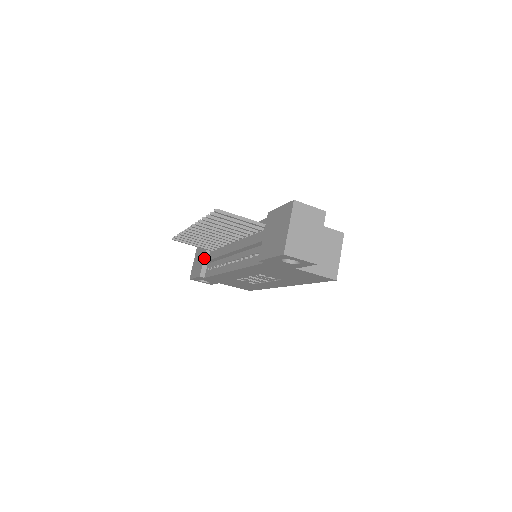
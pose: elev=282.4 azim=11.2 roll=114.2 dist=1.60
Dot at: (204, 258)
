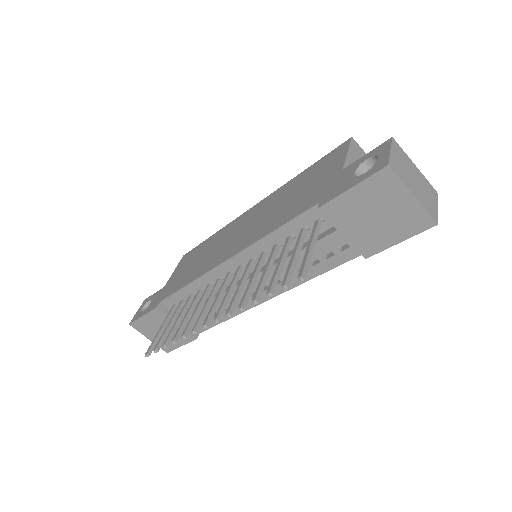
Dot at: occluded
